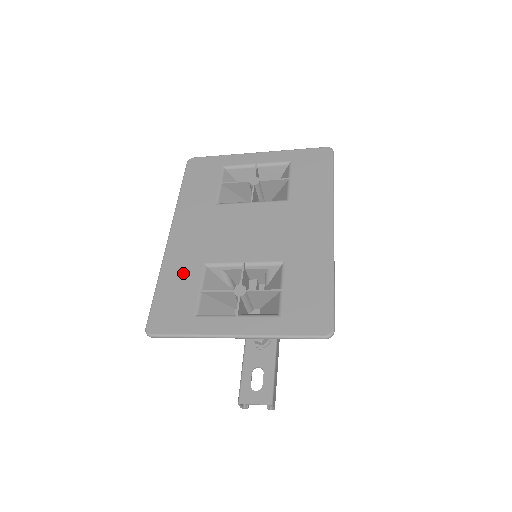
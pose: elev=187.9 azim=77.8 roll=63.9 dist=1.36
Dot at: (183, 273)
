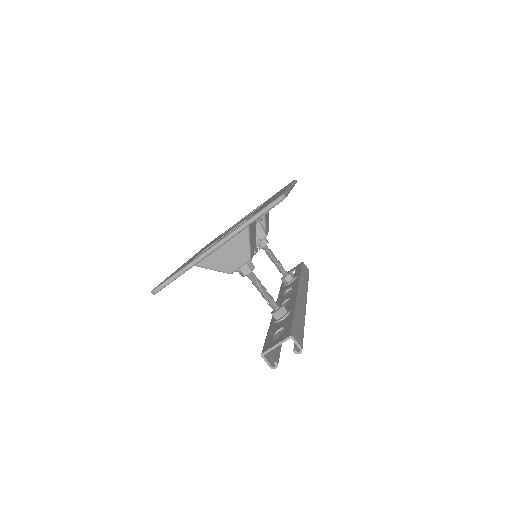
Dot at: occluded
